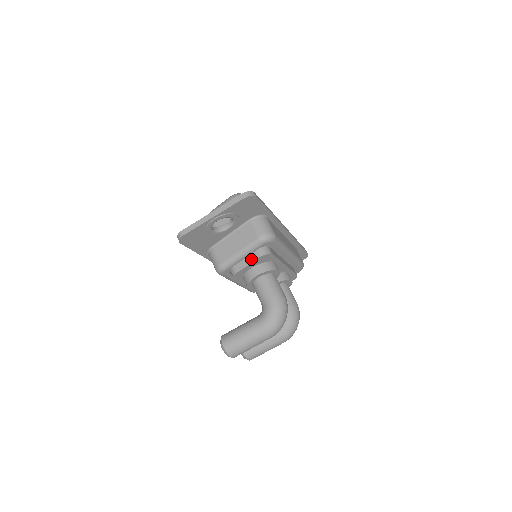
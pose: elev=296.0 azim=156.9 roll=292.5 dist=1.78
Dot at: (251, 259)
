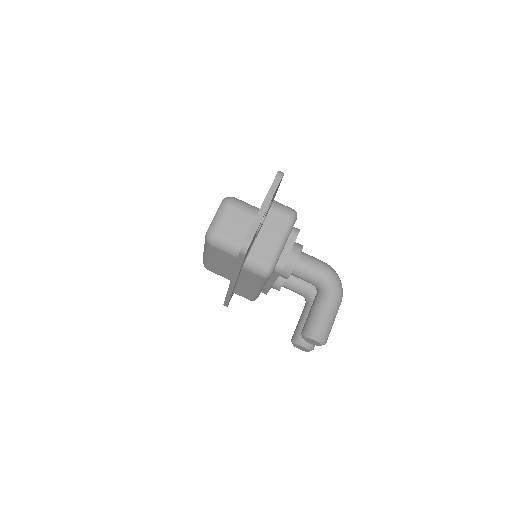
Dot at: (290, 243)
